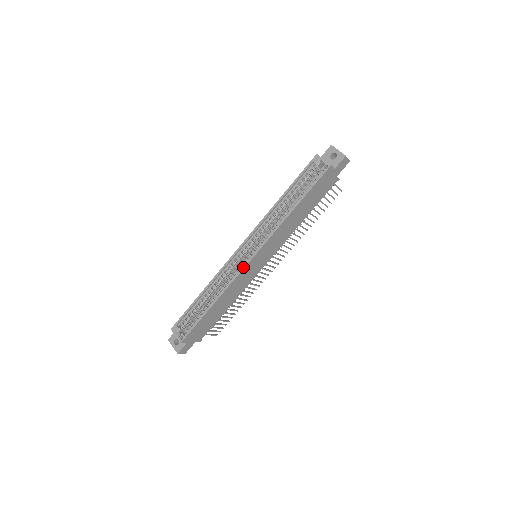
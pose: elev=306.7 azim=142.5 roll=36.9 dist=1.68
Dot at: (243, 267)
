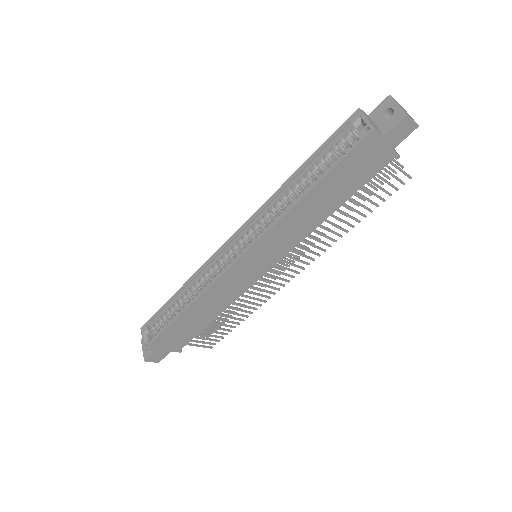
Dot at: (225, 269)
